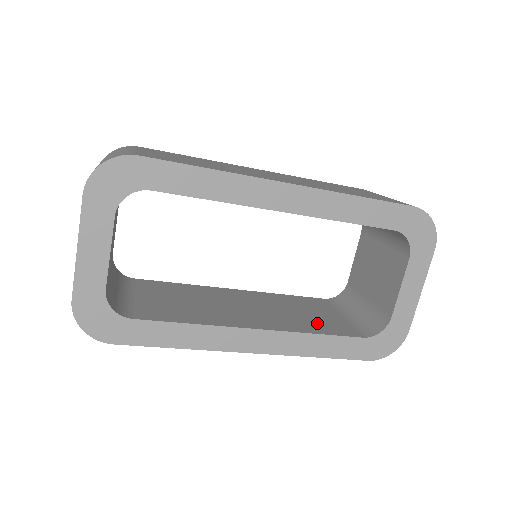
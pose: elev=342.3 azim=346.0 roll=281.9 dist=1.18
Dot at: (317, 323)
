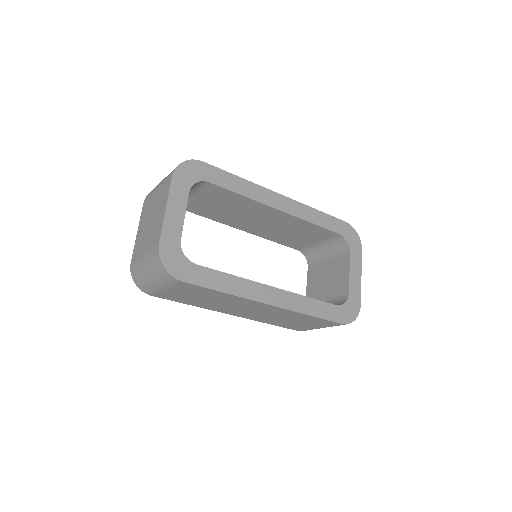
Dot at: occluded
